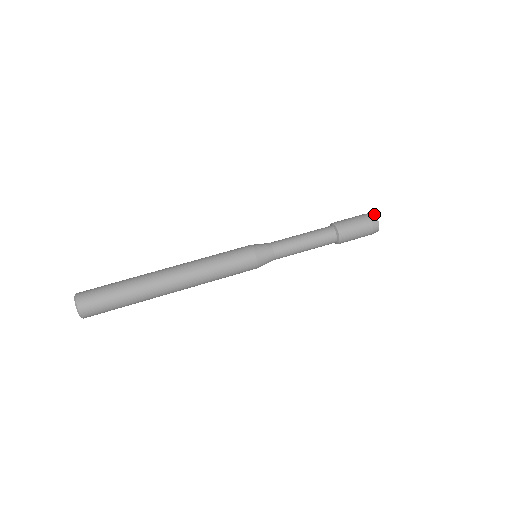
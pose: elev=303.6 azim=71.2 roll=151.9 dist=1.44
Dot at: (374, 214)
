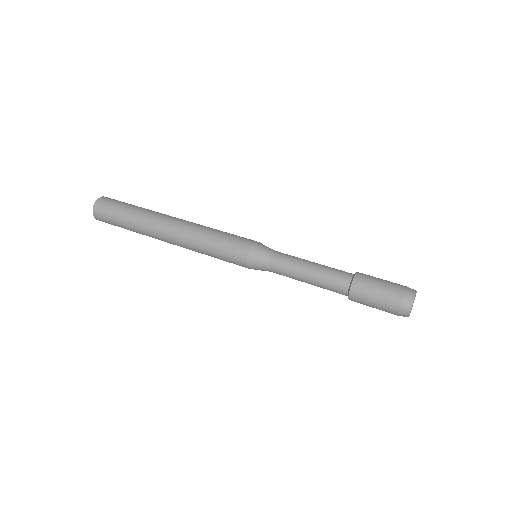
Dot at: (416, 291)
